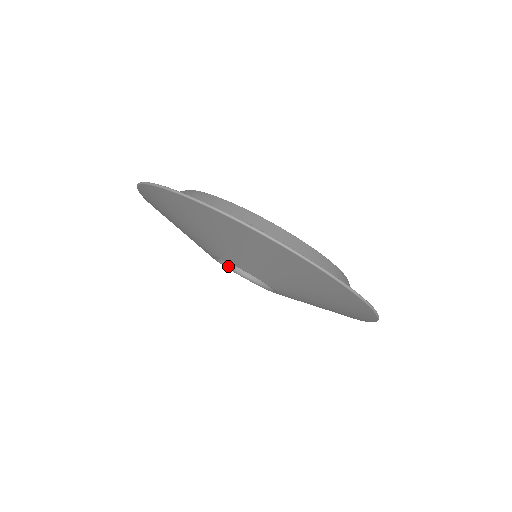
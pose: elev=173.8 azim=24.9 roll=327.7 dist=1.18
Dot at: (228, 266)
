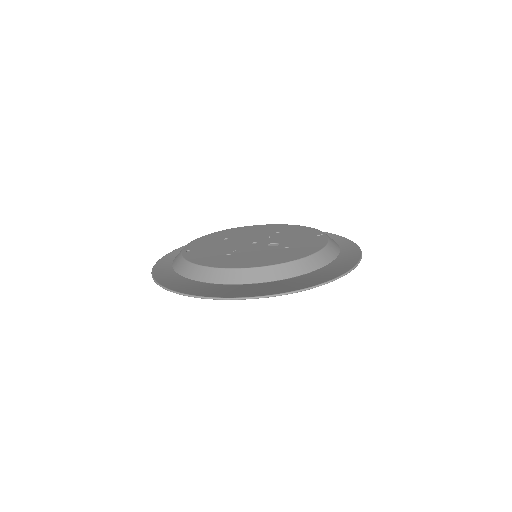
Dot at: occluded
